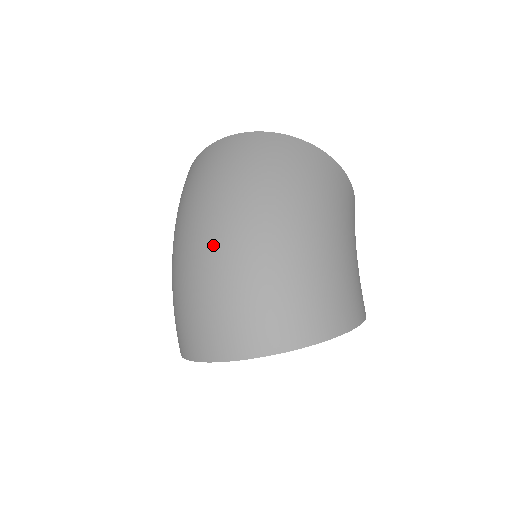
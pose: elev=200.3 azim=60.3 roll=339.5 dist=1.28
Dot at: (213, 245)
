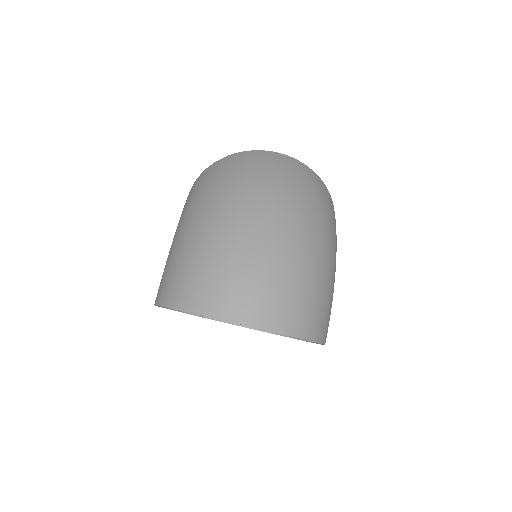
Dot at: (272, 227)
